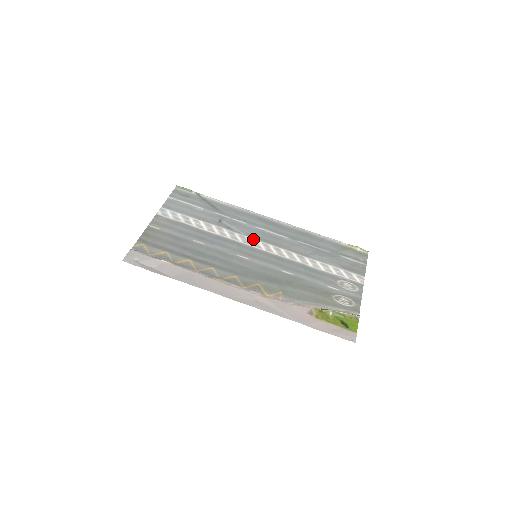
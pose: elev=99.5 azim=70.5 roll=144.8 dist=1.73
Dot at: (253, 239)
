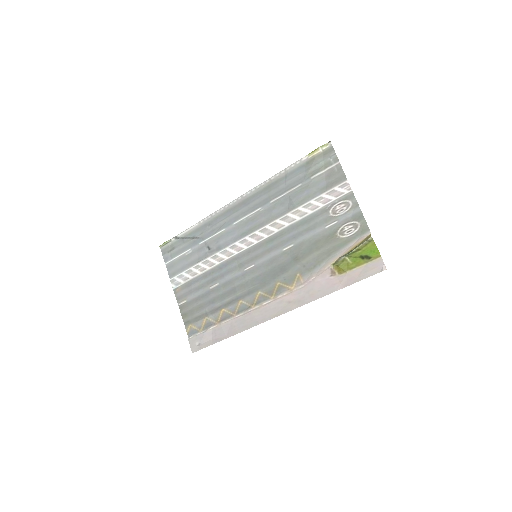
Dot at: (241, 240)
